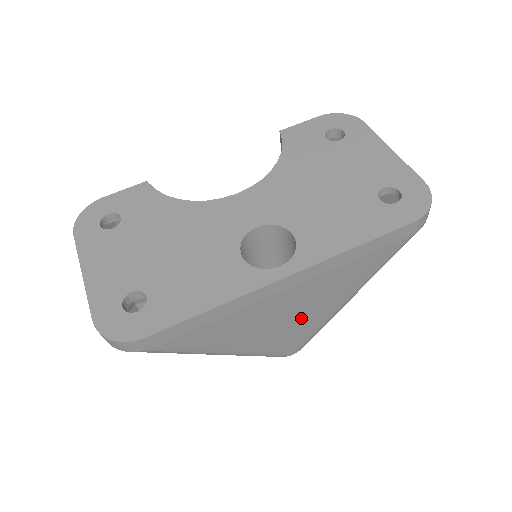
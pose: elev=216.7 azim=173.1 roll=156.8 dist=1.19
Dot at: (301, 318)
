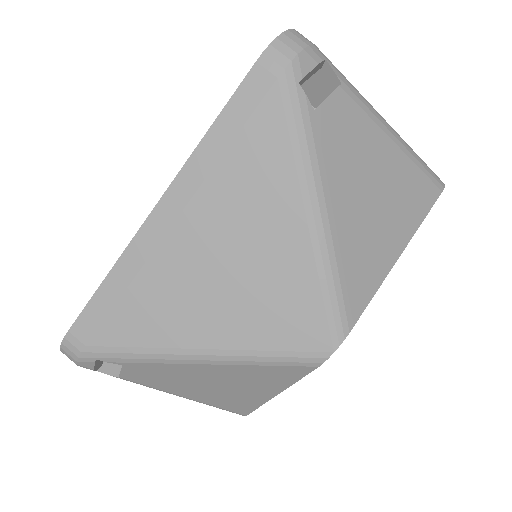
Dot at: (256, 269)
